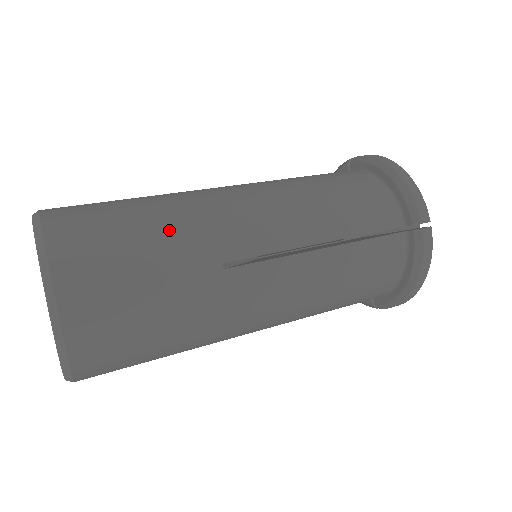
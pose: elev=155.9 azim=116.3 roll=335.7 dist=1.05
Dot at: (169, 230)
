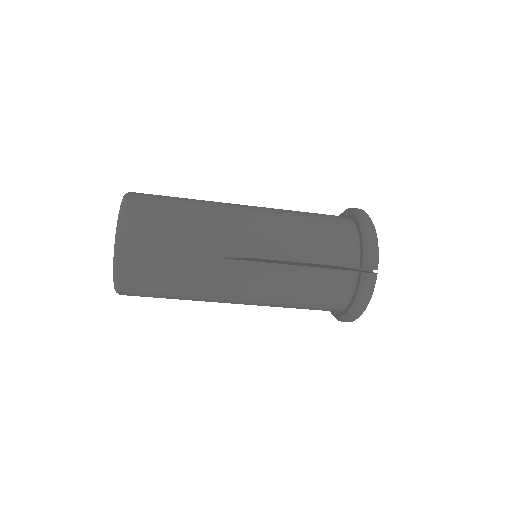
Dot at: occluded
